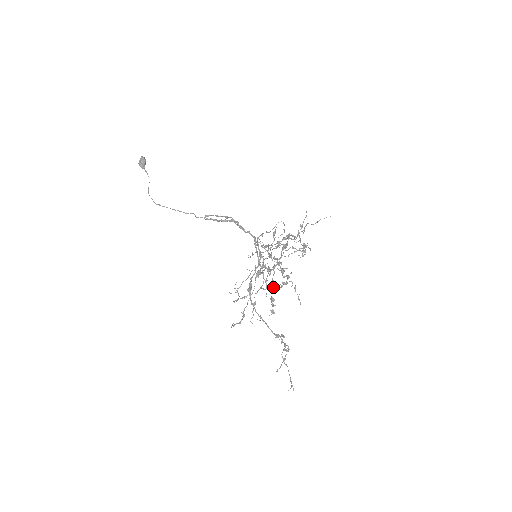
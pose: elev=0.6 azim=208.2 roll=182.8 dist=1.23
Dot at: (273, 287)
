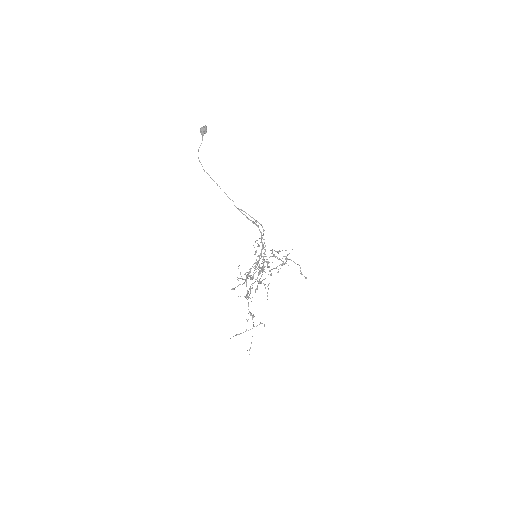
Dot at: occluded
